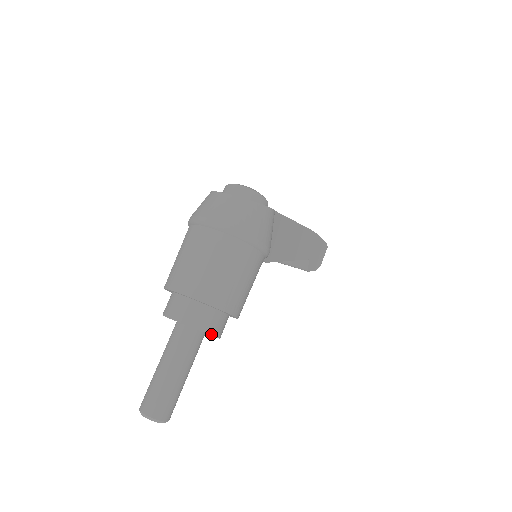
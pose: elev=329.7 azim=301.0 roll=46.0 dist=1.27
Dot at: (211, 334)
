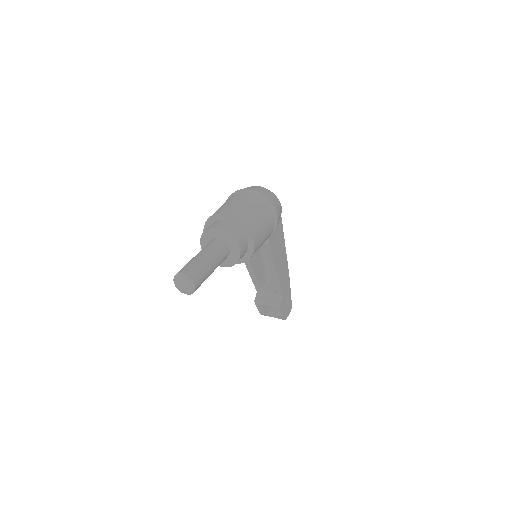
Dot at: (238, 244)
